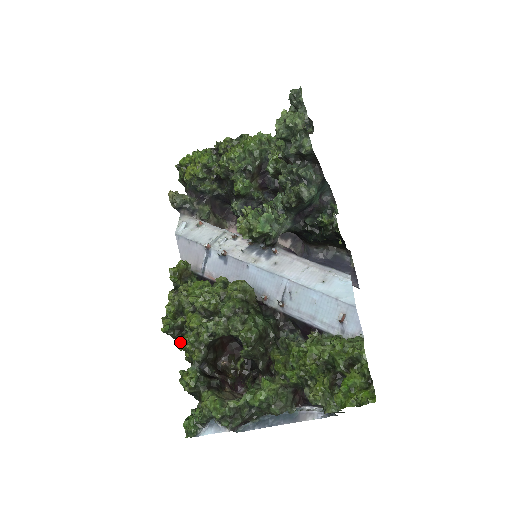
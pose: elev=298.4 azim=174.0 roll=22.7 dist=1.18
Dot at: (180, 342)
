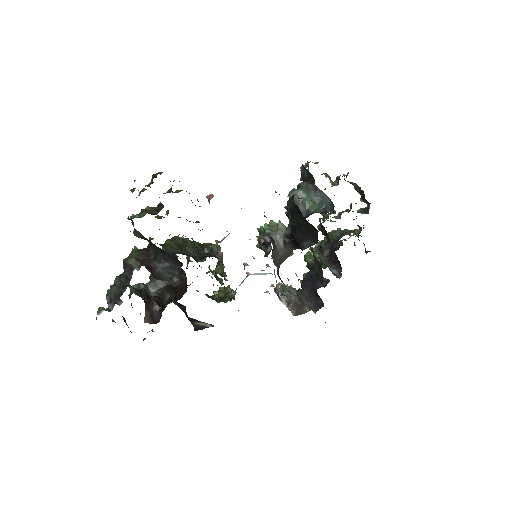
Dot at: occluded
